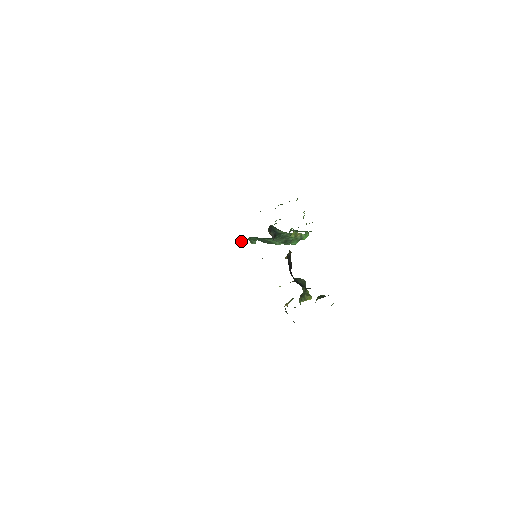
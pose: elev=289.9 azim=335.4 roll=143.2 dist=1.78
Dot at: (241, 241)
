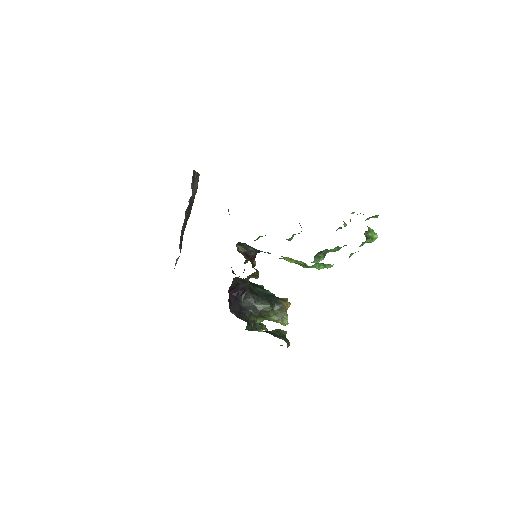
Dot at: occluded
